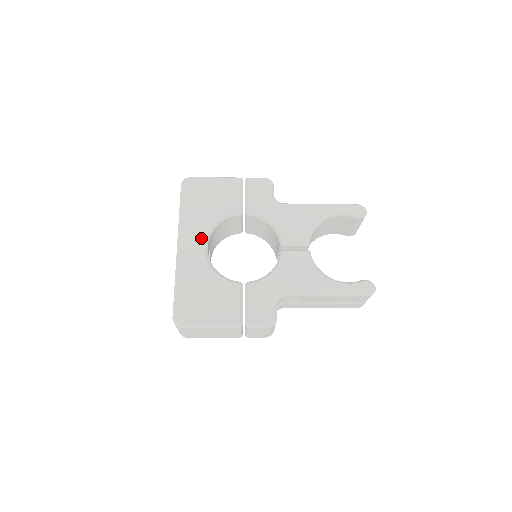
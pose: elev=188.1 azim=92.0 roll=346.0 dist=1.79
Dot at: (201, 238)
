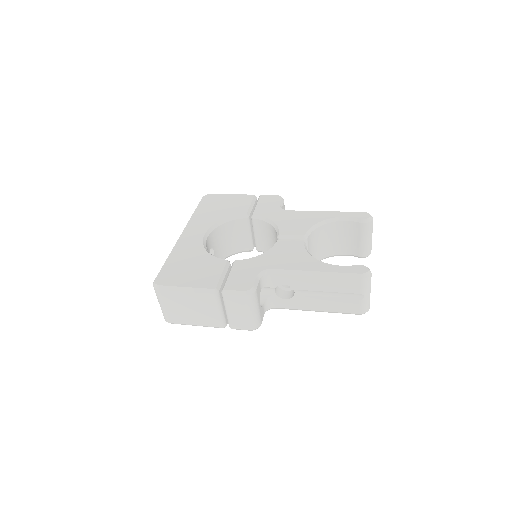
Dot at: (203, 229)
